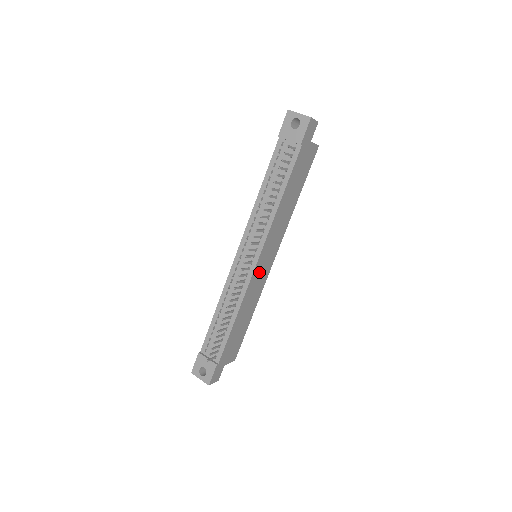
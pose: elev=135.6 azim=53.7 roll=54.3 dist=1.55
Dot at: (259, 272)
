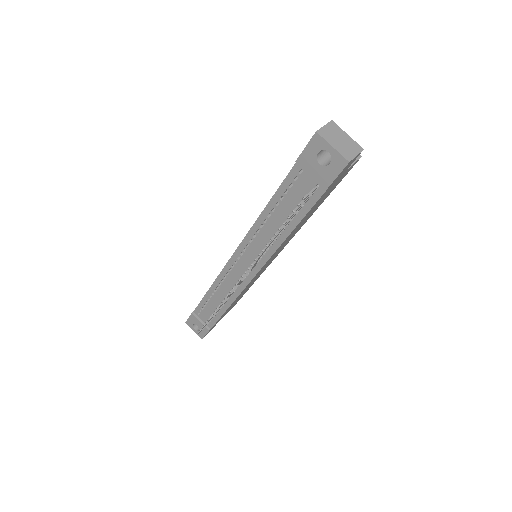
Dot at: (258, 274)
